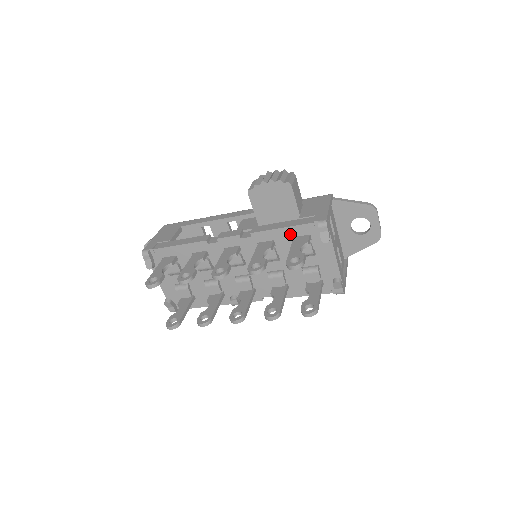
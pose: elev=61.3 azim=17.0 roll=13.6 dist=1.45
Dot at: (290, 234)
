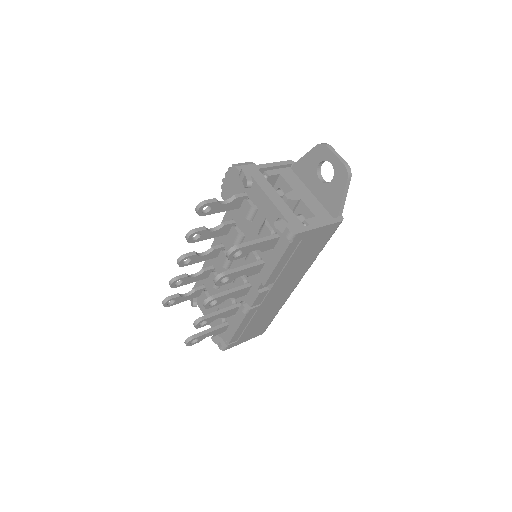
Dot at: occluded
